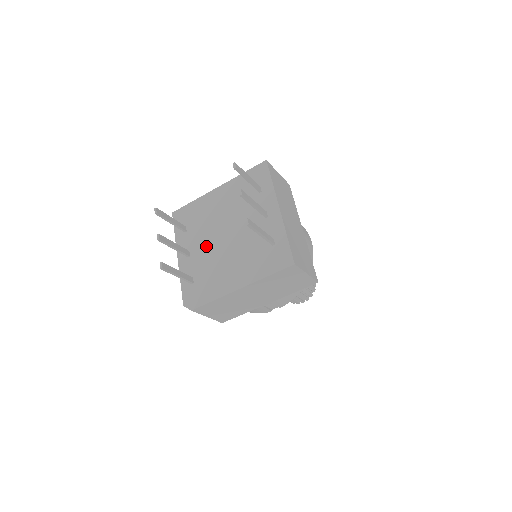
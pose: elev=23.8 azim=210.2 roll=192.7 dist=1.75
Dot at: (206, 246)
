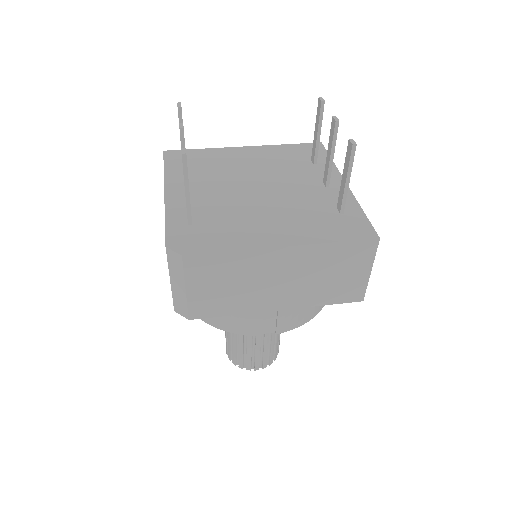
Dot at: (221, 192)
